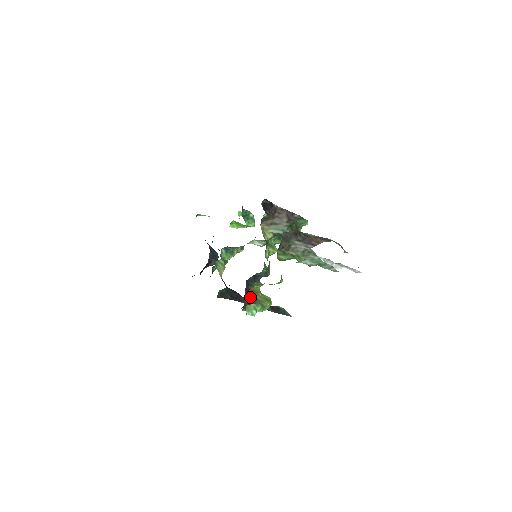
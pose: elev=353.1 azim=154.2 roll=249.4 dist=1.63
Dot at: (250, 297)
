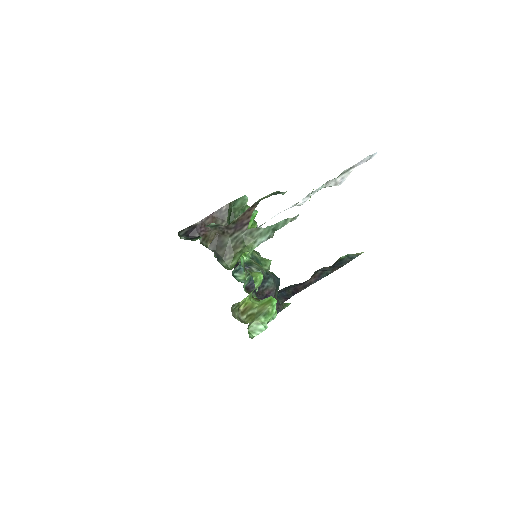
Dot at: (245, 319)
